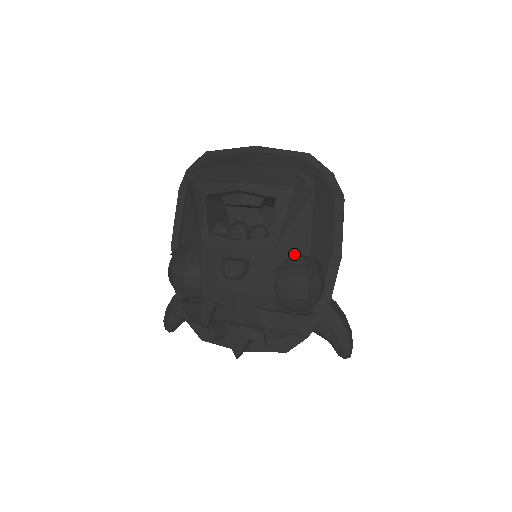
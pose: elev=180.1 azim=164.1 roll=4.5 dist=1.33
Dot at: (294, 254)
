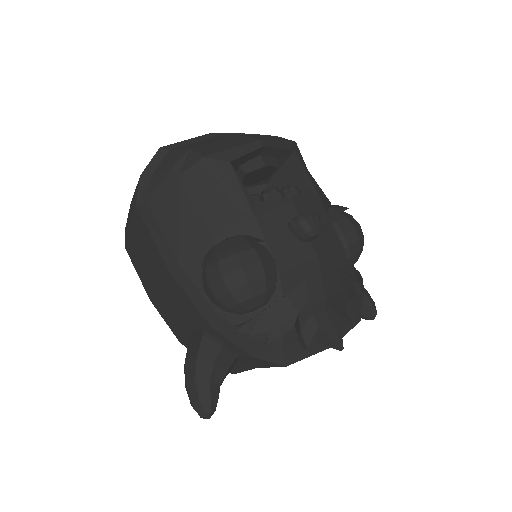
Dot at: (327, 204)
